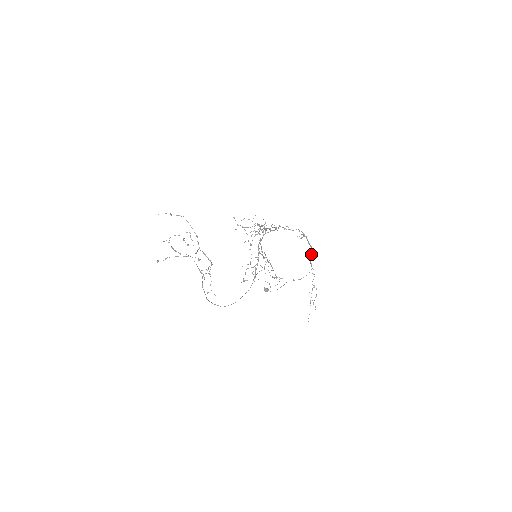
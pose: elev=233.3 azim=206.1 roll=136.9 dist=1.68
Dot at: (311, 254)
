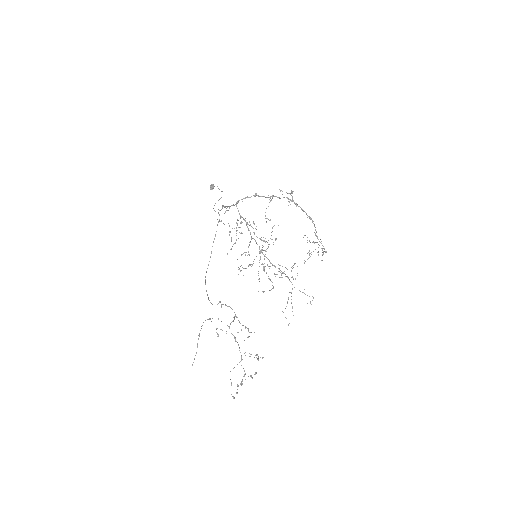
Dot at: (315, 229)
